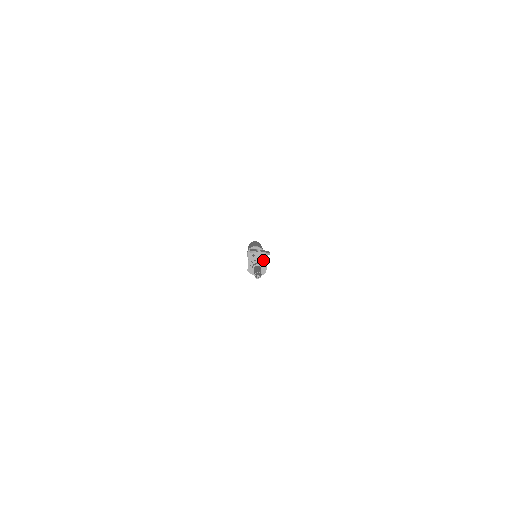
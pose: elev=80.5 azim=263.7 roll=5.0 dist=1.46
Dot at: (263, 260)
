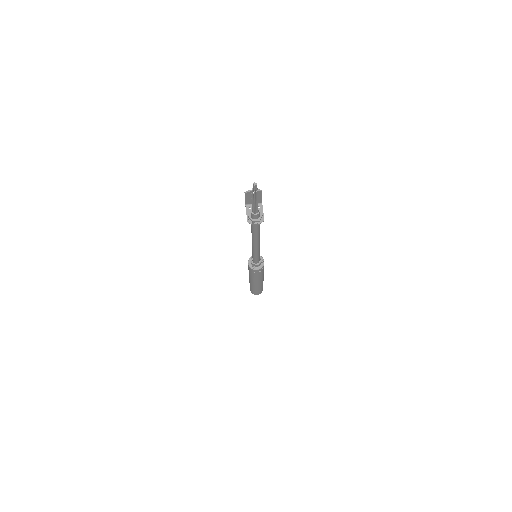
Dot at: occluded
